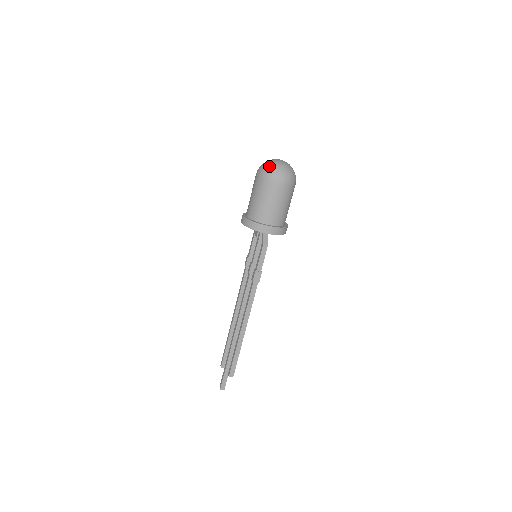
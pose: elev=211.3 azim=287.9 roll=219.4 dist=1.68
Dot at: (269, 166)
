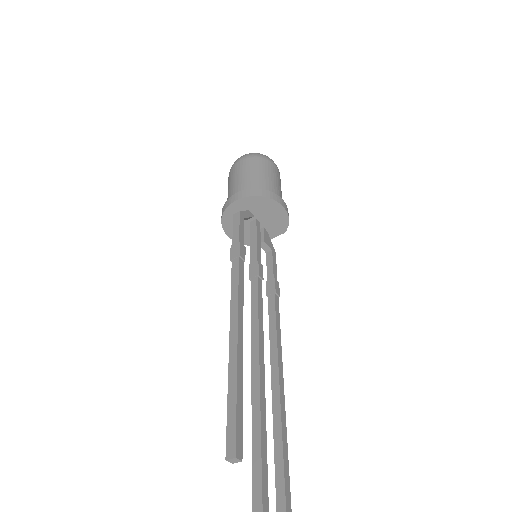
Dot at: occluded
